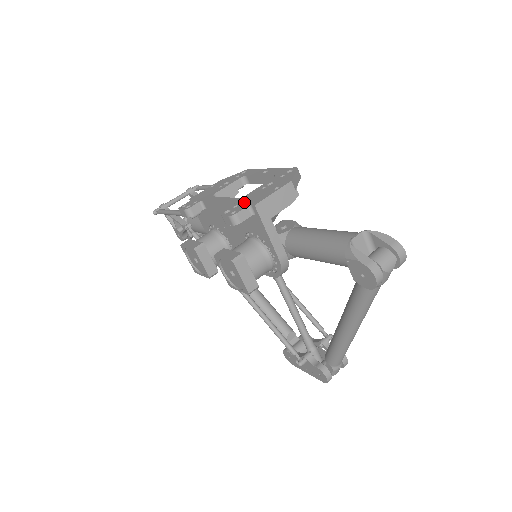
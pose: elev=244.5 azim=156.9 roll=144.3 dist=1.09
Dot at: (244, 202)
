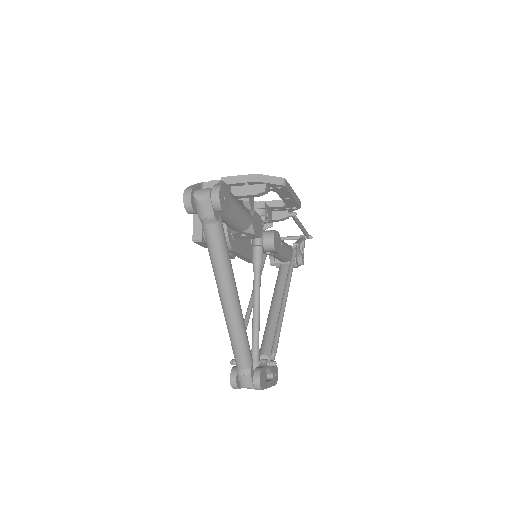
Dot at: occluded
